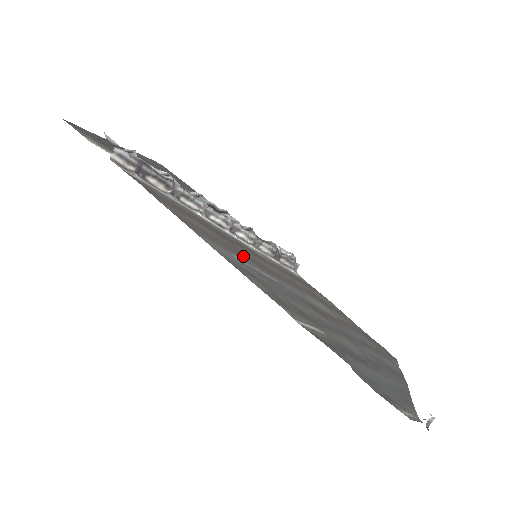
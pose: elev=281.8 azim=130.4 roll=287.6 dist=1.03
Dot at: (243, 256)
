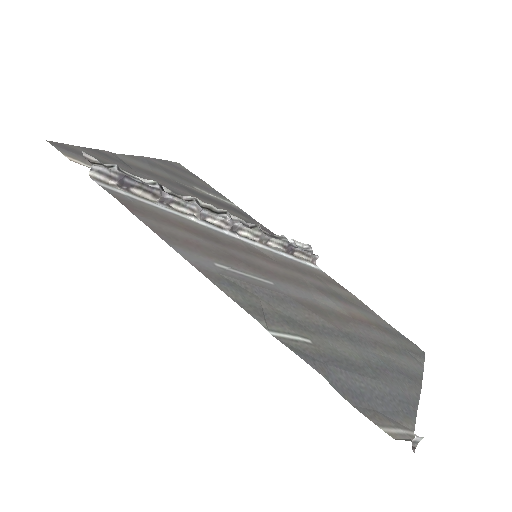
Dot at: (232, 261)
